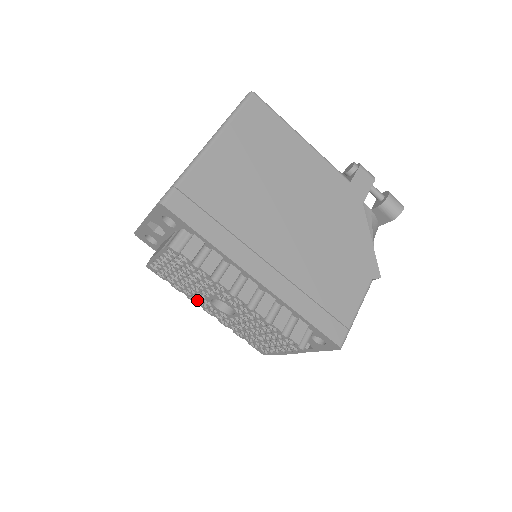
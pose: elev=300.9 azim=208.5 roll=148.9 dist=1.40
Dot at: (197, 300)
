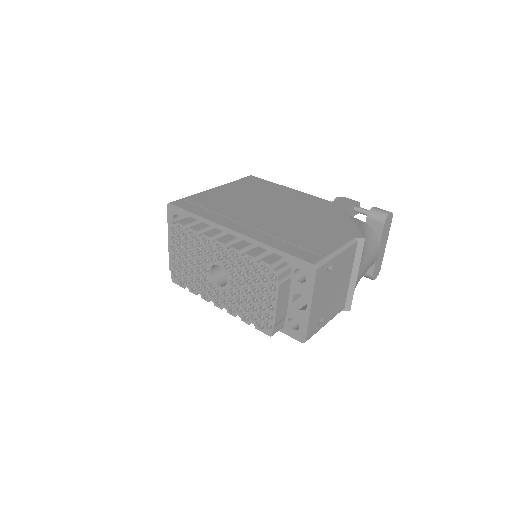
Dot at: (206, 292)
